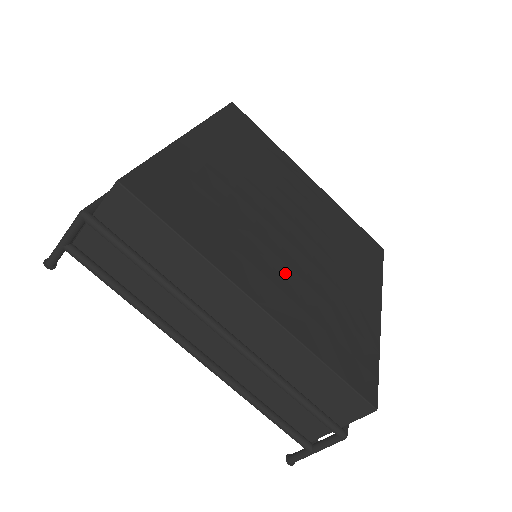
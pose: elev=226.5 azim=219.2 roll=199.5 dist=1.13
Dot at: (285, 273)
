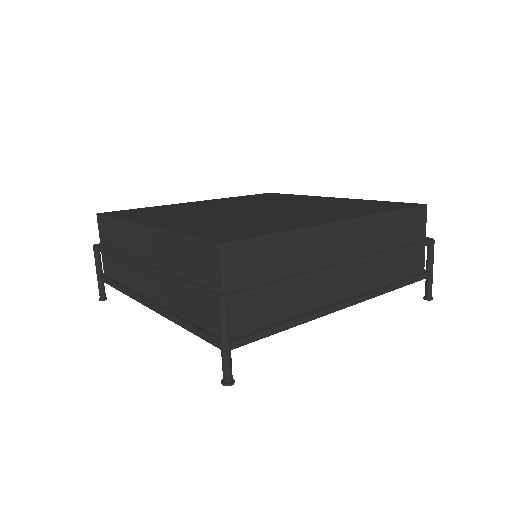
Dot at: (310, 211)
